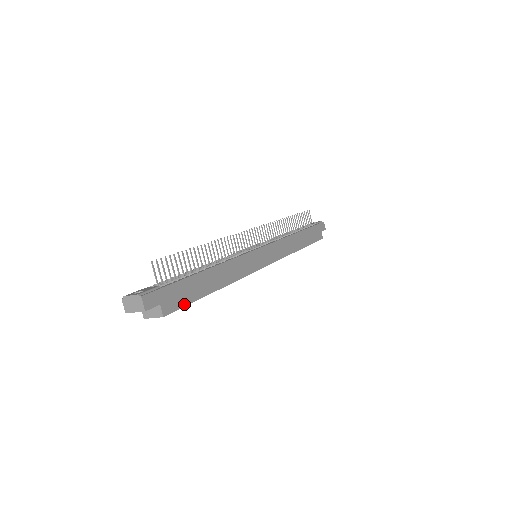
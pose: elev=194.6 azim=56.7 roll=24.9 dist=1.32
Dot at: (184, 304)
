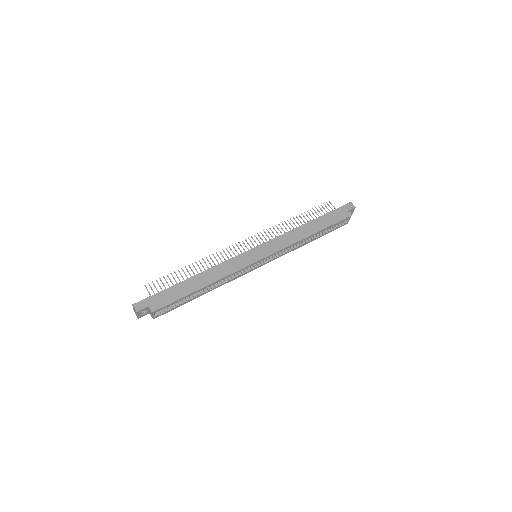
Dot at: (170, 302)
